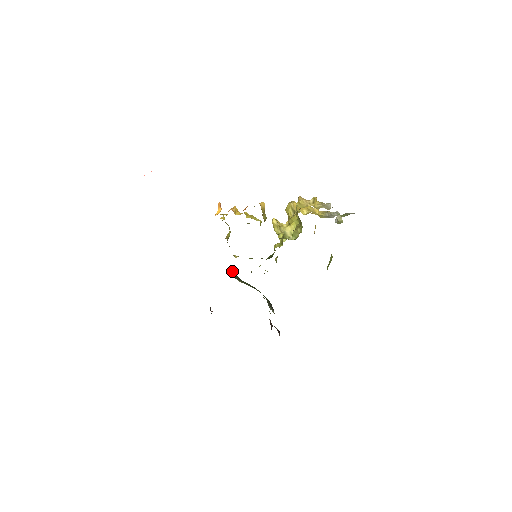
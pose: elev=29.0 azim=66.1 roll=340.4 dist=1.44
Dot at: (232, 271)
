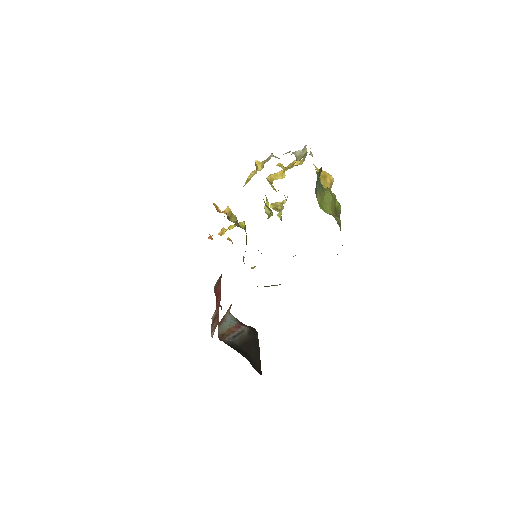
Dot at: occluded
